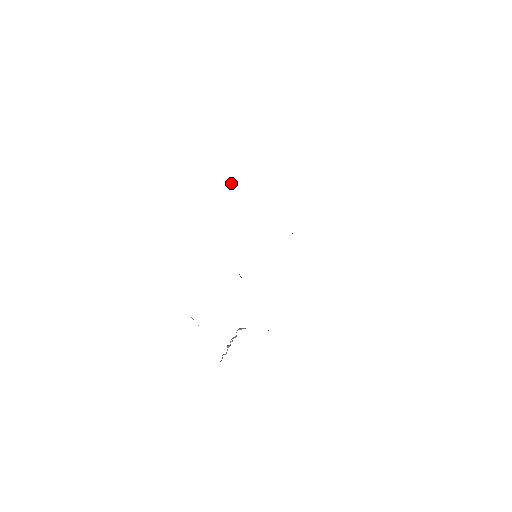
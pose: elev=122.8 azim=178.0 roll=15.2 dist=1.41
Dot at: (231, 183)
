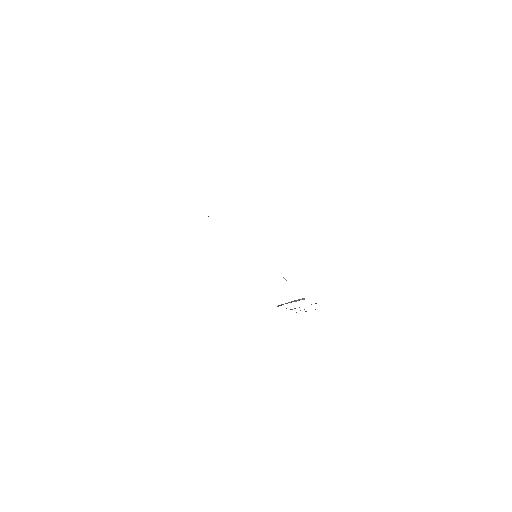
Dot at: occluded
